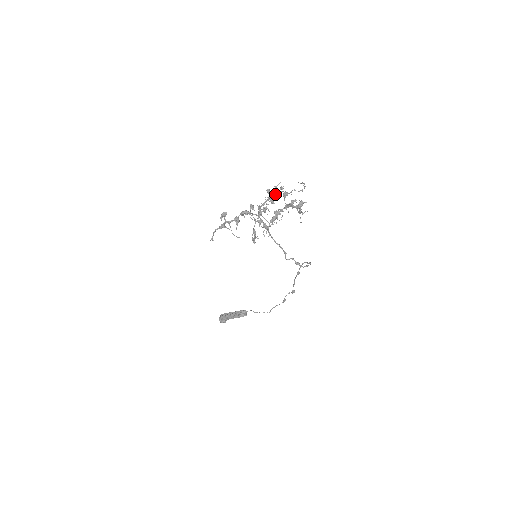
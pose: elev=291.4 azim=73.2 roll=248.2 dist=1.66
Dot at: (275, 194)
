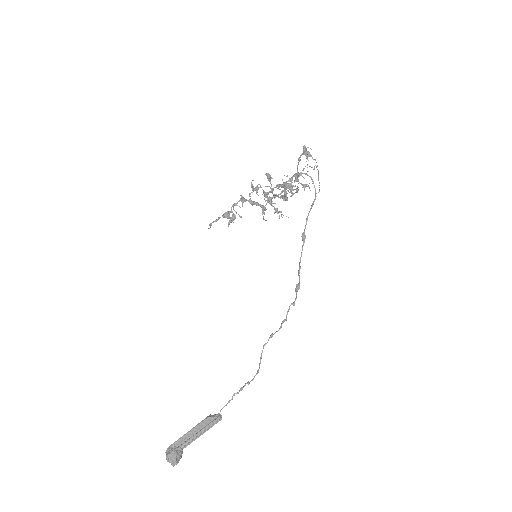
Dot at: occluded
